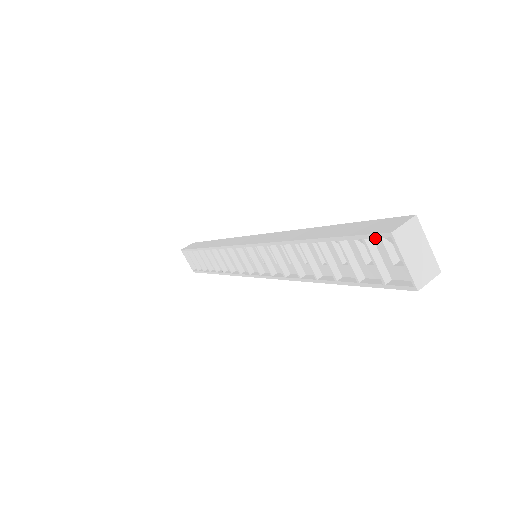
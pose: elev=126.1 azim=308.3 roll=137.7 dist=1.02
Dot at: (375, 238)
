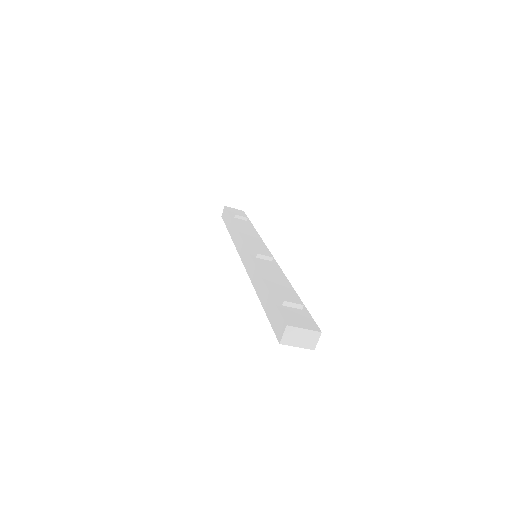
Dot at: occluded
